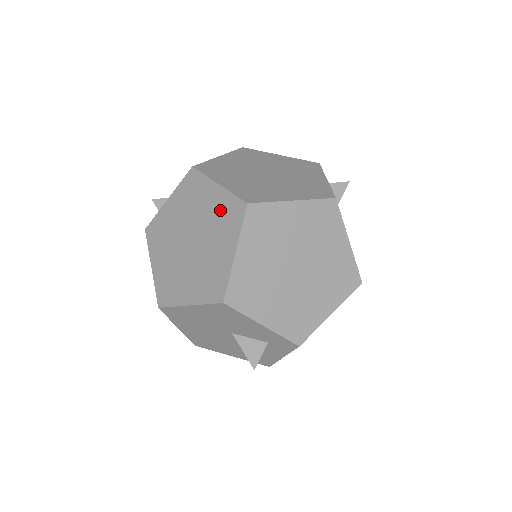
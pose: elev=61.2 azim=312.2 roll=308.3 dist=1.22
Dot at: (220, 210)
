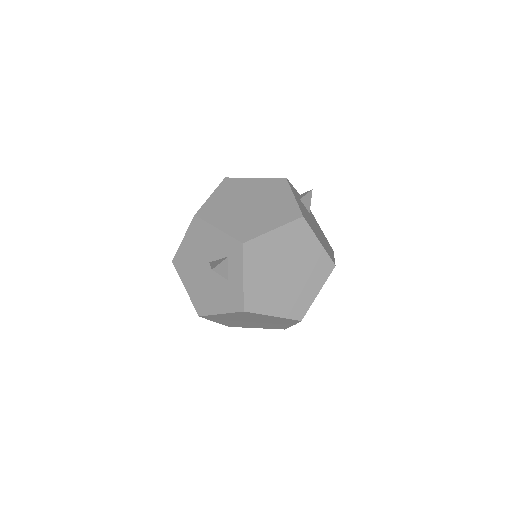
Dot at: occluded
